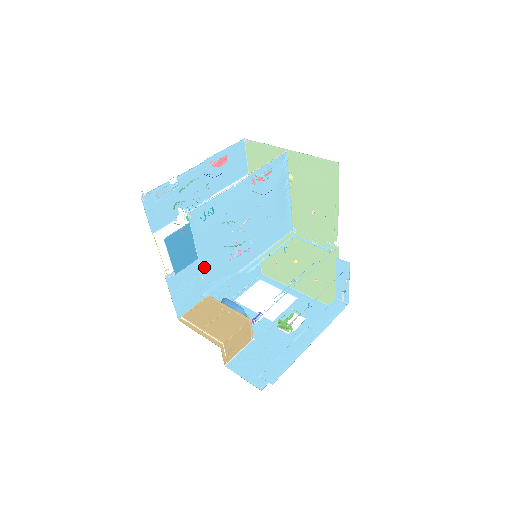
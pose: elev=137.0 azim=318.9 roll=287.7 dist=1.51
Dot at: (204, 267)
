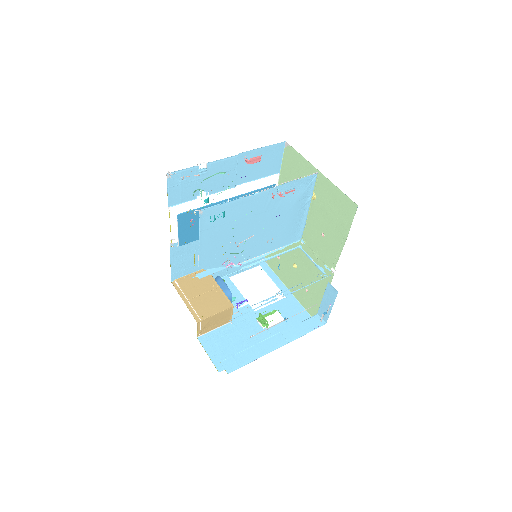
Dot at: (202, 256)
